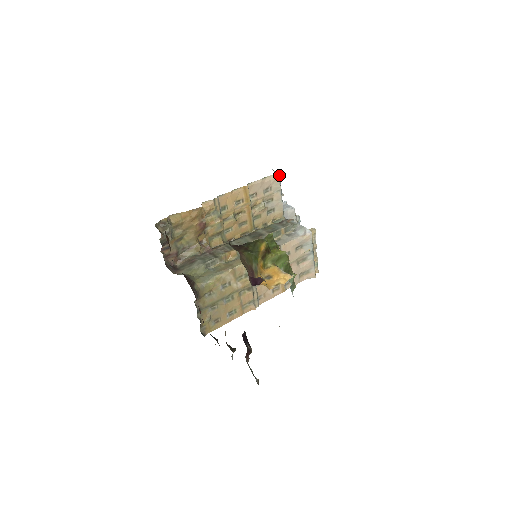
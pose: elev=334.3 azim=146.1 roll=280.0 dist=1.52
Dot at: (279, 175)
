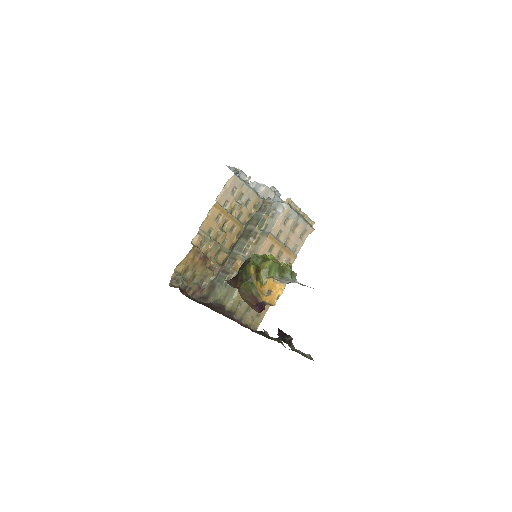
Dot at: (235, 170)
